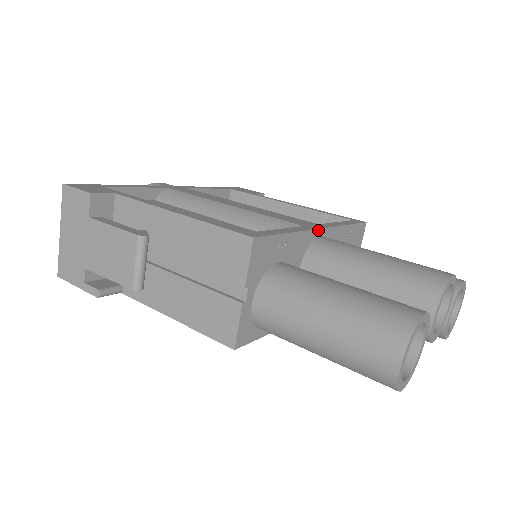
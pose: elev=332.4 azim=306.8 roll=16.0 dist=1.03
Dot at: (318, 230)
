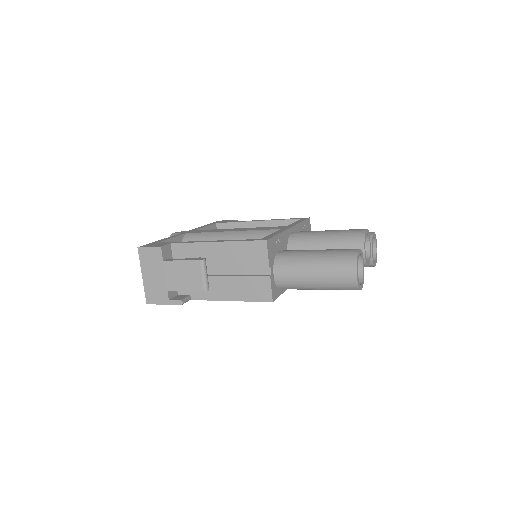
Dot at: (290, 229)
